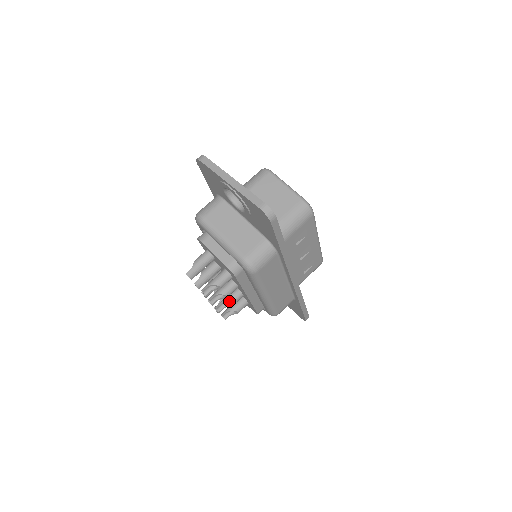
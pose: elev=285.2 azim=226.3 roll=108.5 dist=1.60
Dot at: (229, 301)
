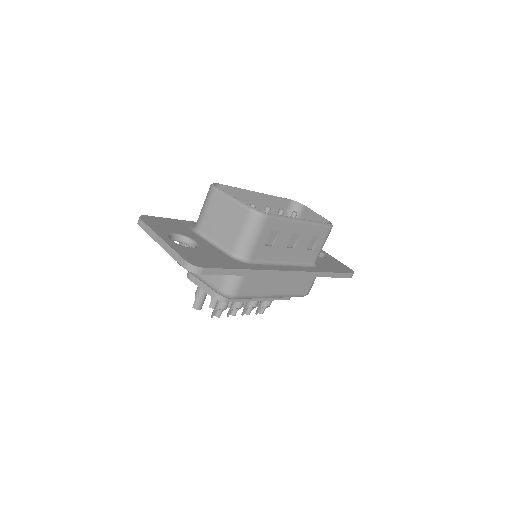
Dot at: (249, 306)
